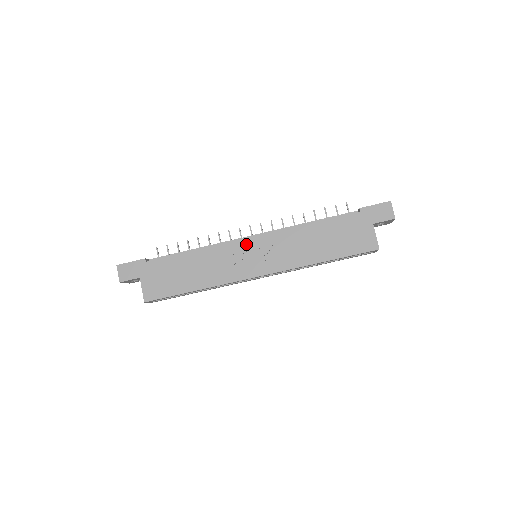
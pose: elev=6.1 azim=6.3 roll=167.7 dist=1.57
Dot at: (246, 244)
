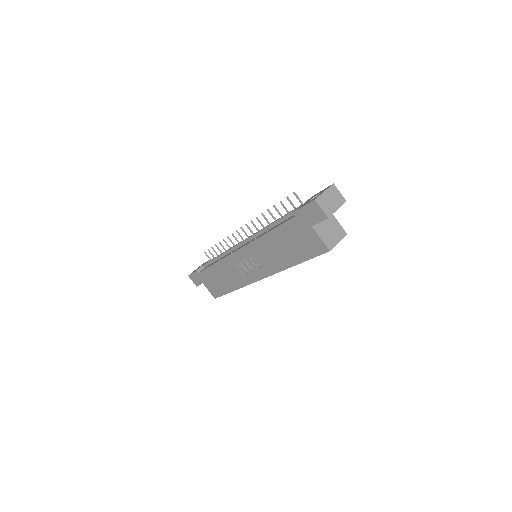
Dot at: (238, 256)
